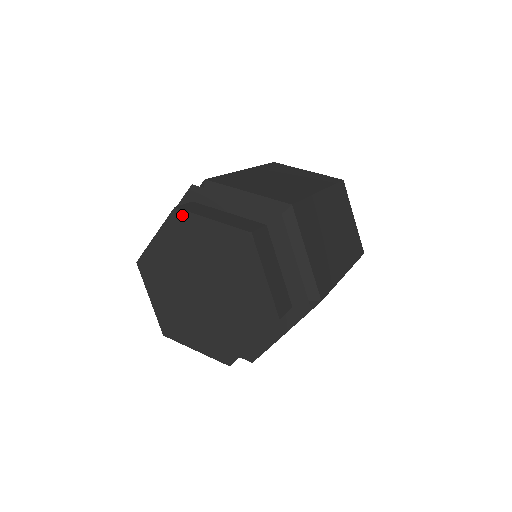
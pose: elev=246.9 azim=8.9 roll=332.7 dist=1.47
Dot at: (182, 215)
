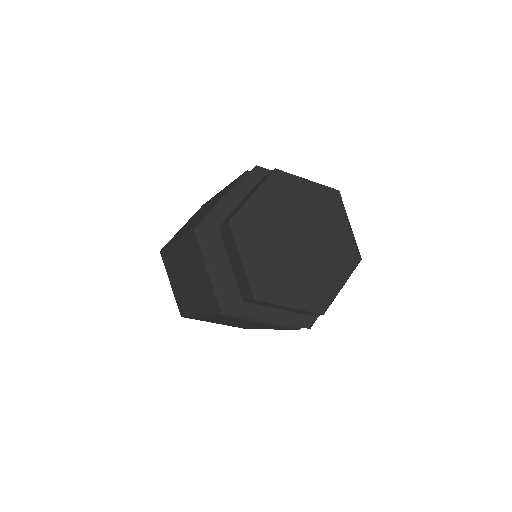
Dot at: (282, 175)
